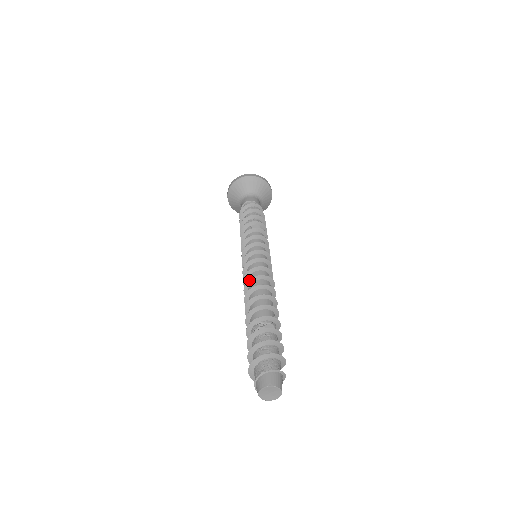
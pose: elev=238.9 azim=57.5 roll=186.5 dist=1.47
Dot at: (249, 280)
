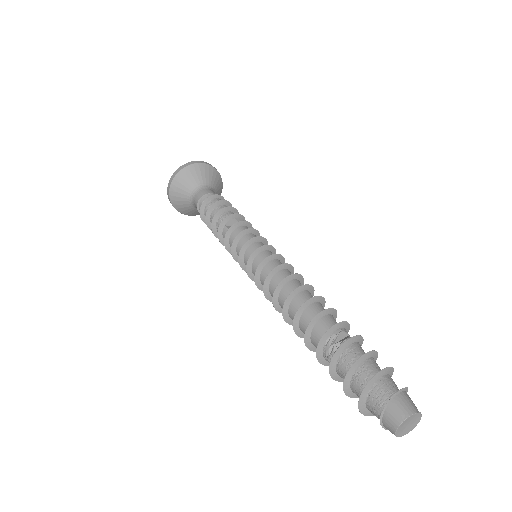
Dot at: (274, 293)
